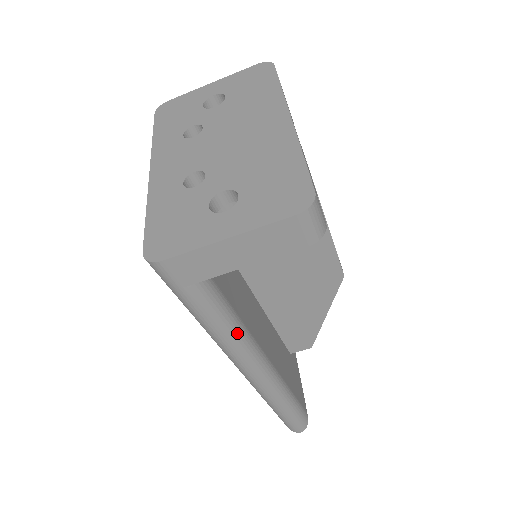
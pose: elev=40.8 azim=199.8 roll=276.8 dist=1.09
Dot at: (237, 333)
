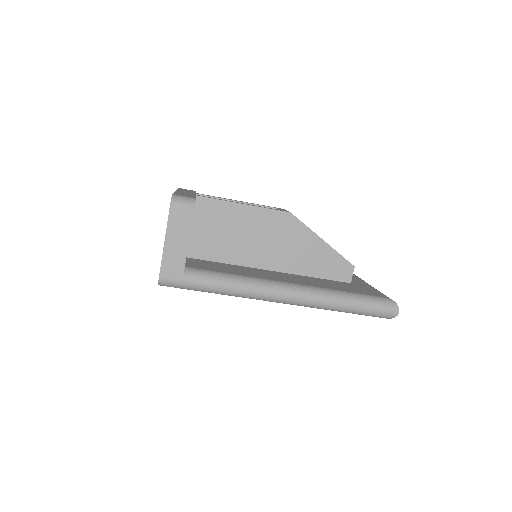
Dot at: (242, 281)
